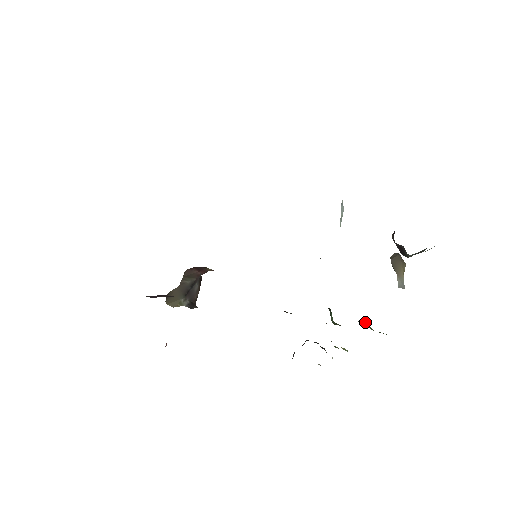
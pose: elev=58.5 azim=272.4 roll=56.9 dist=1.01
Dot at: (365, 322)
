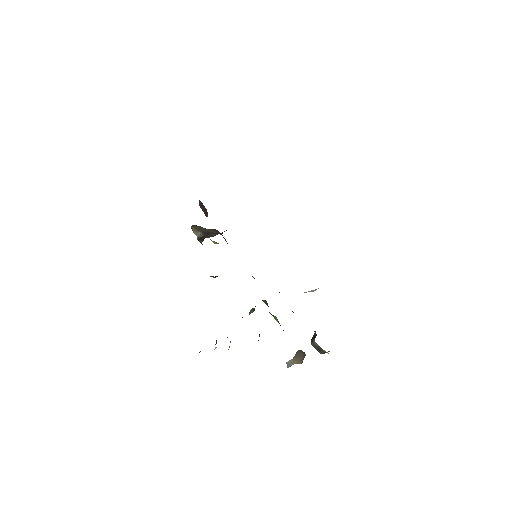
Dot at: (259, 336)
